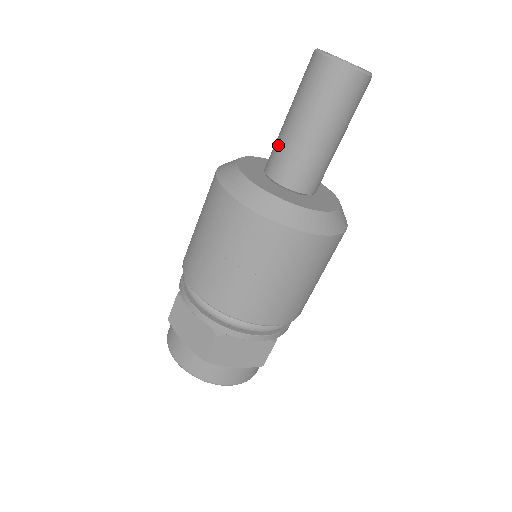
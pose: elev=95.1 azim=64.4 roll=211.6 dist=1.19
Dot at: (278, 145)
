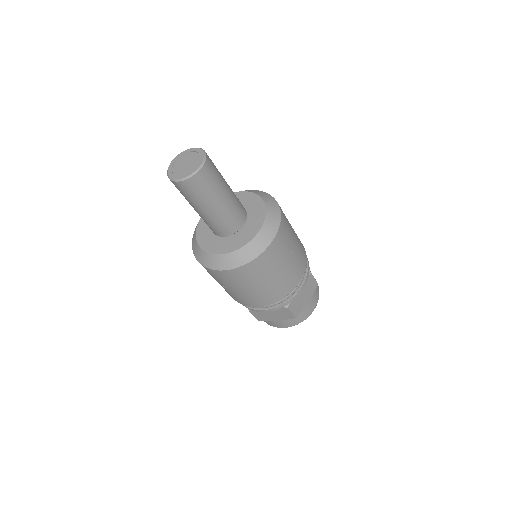
Dot at: (208, 224)
